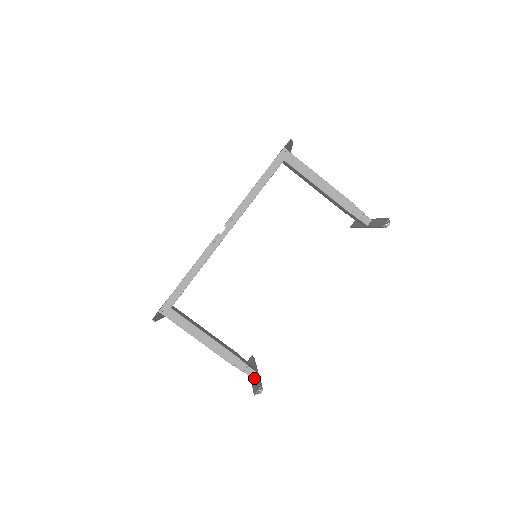
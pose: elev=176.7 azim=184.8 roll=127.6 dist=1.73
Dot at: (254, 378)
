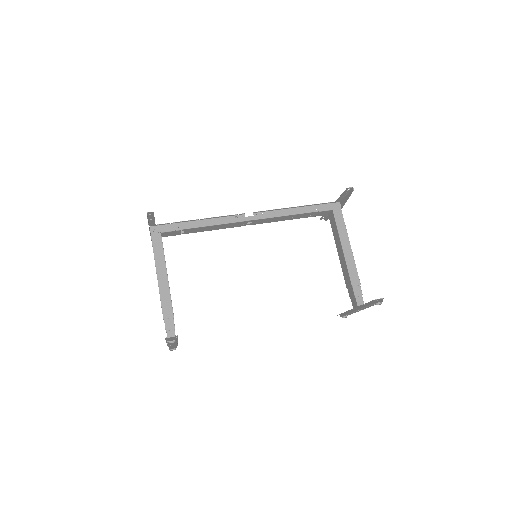
Dot at: occluded
